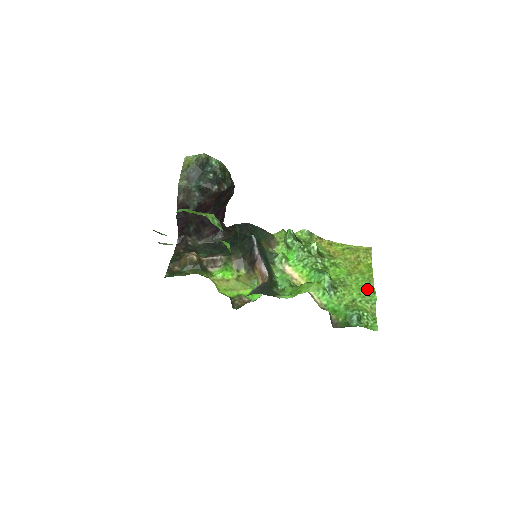
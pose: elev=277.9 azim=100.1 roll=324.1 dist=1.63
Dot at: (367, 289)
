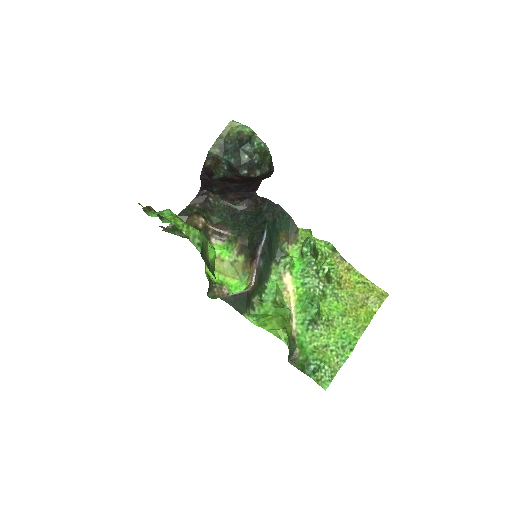
Dot at: (347, 341)
